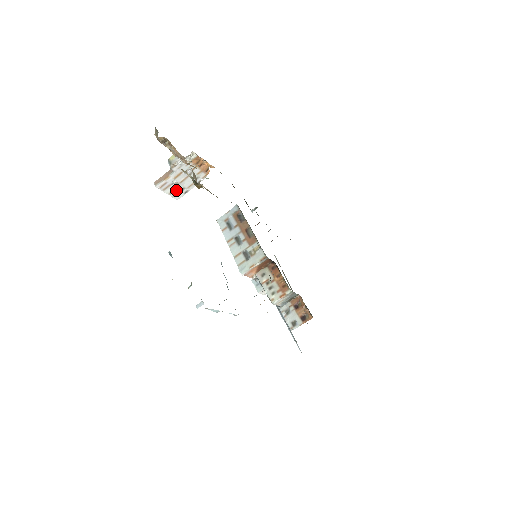
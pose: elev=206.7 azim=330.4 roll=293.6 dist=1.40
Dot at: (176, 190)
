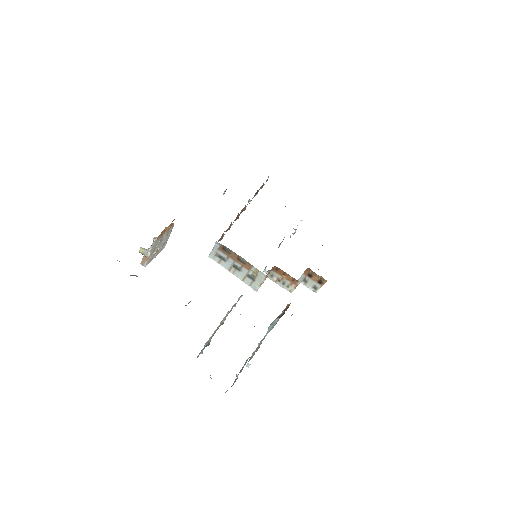
Dot at: (159, 250)
